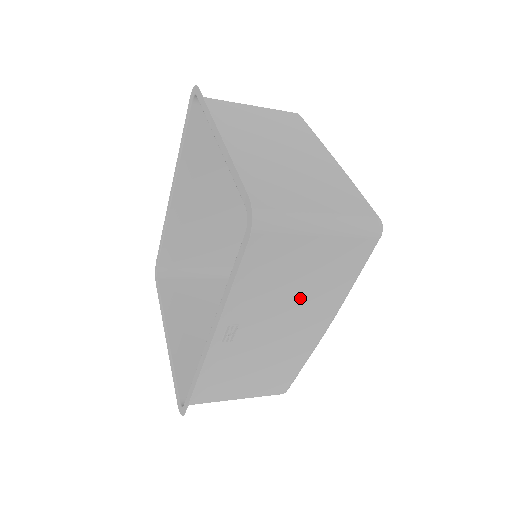
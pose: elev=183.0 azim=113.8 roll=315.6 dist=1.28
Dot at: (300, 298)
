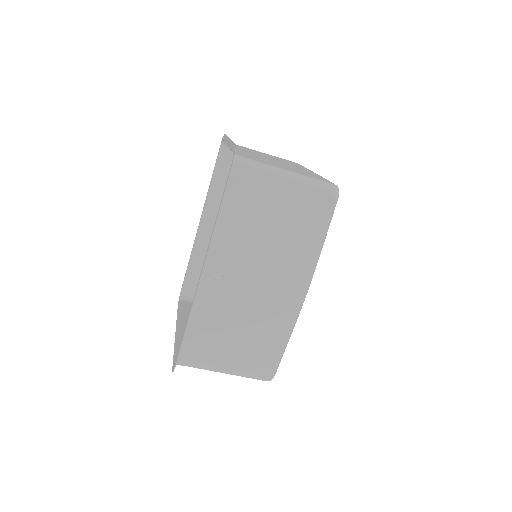
Dot at: (277, 248)
